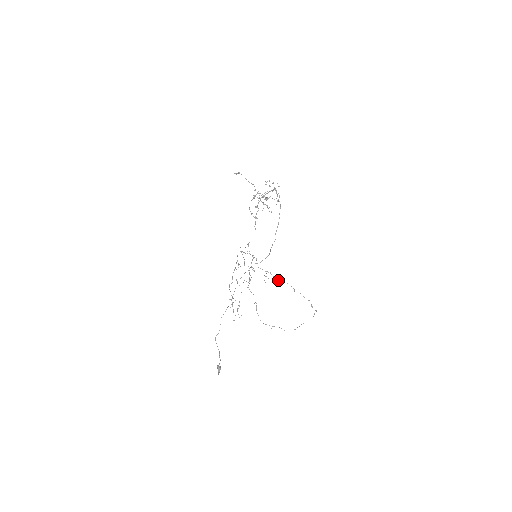
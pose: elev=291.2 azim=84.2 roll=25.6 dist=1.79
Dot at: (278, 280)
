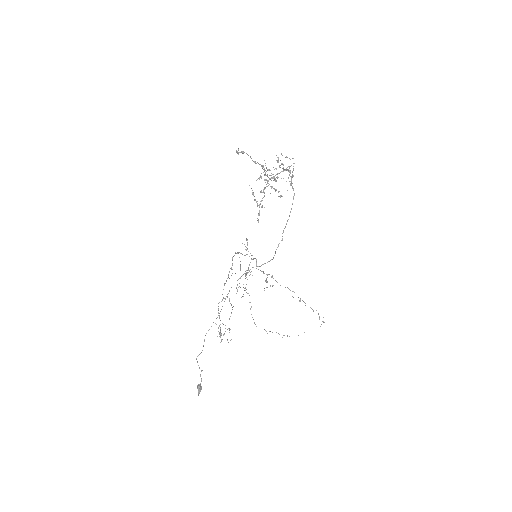
Dot at: occluded
